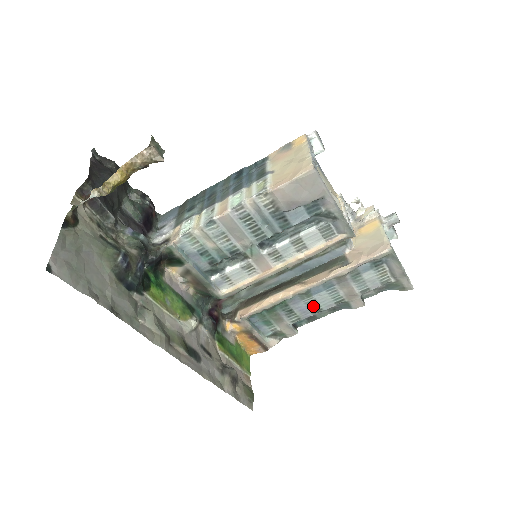
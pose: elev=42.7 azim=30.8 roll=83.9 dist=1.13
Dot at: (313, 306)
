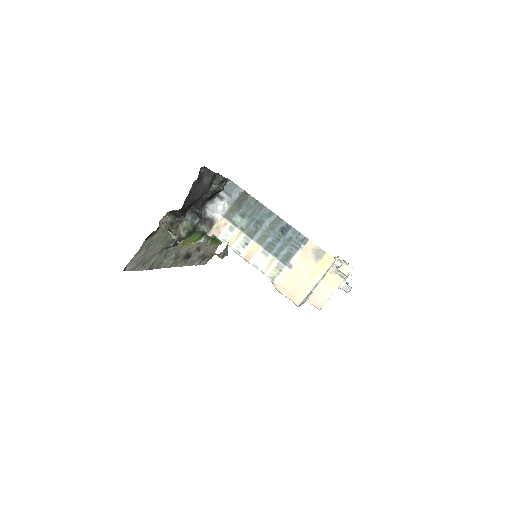
Dot at: occluded
